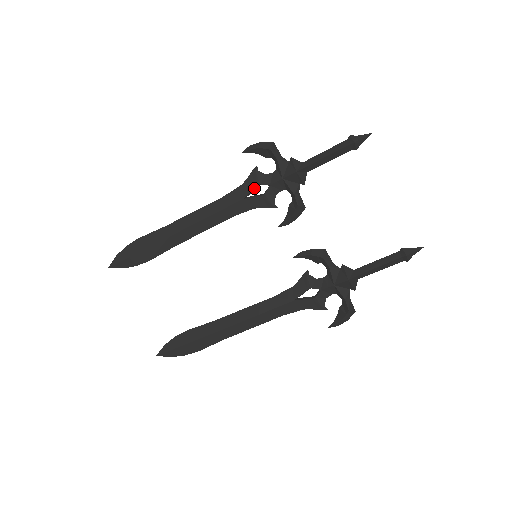
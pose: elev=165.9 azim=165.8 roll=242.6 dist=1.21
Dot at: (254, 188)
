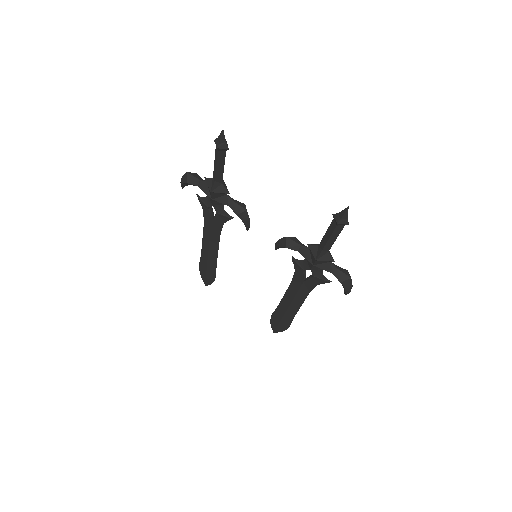
Dot at: (209, 211)
